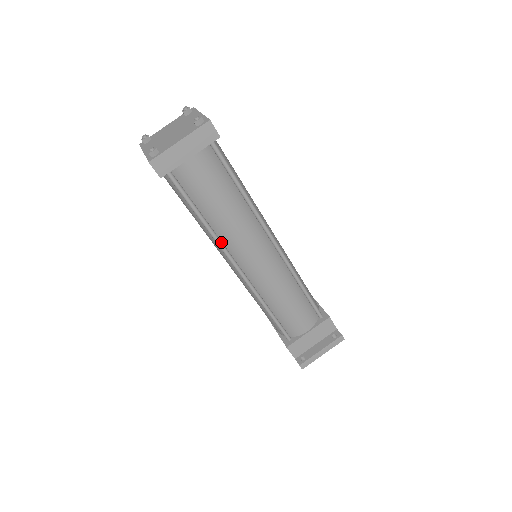
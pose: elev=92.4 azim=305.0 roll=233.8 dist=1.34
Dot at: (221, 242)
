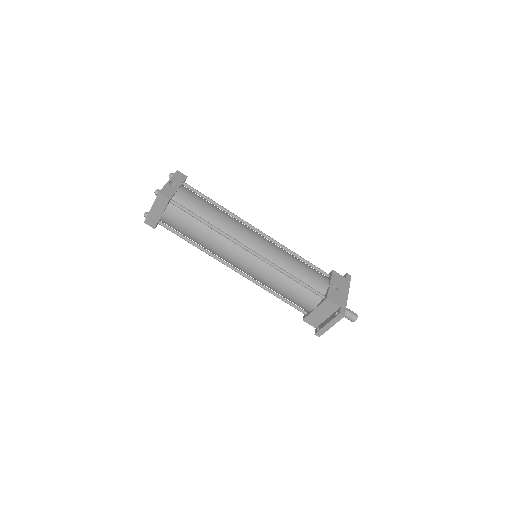
Dot at: (213, 255)
